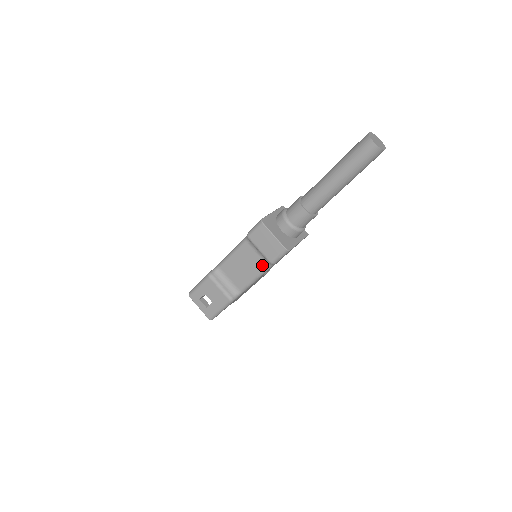
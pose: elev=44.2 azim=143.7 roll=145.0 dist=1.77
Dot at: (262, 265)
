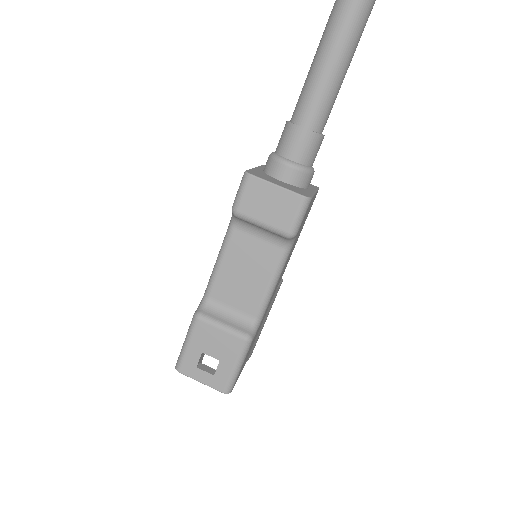
Dot at: (275, 253)
